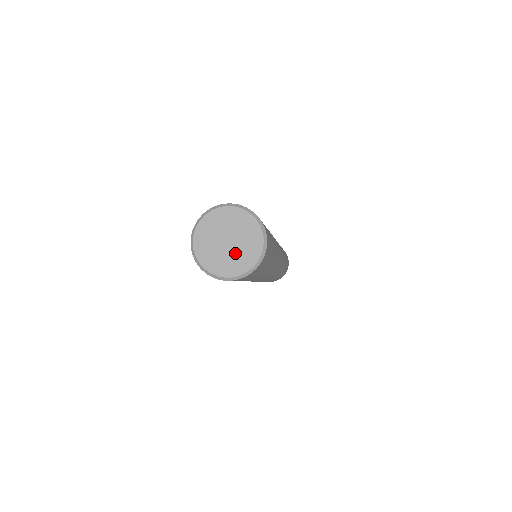
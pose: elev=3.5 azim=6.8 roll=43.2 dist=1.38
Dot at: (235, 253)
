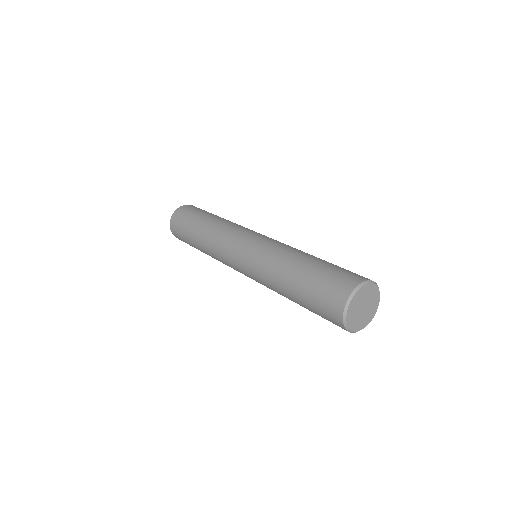
Dot at: (365, 315)
